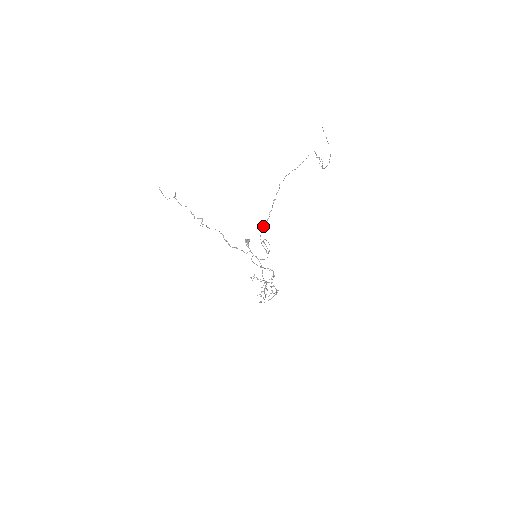
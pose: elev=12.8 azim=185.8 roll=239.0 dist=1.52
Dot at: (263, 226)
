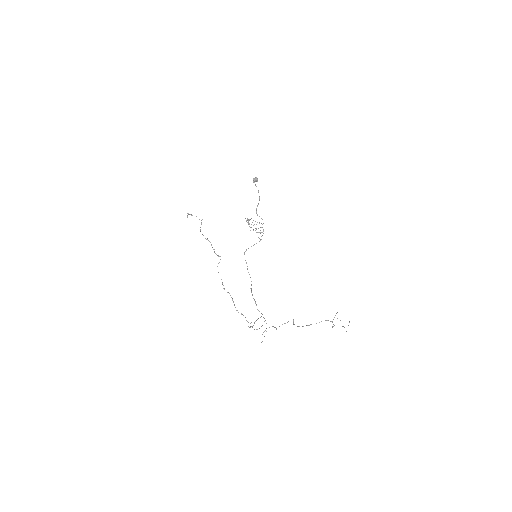
Dot at: occluded
